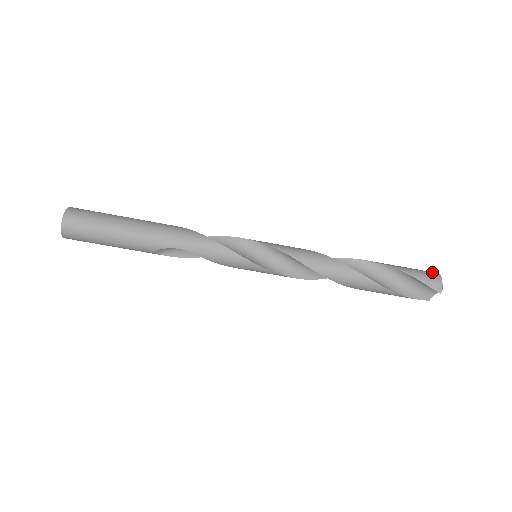
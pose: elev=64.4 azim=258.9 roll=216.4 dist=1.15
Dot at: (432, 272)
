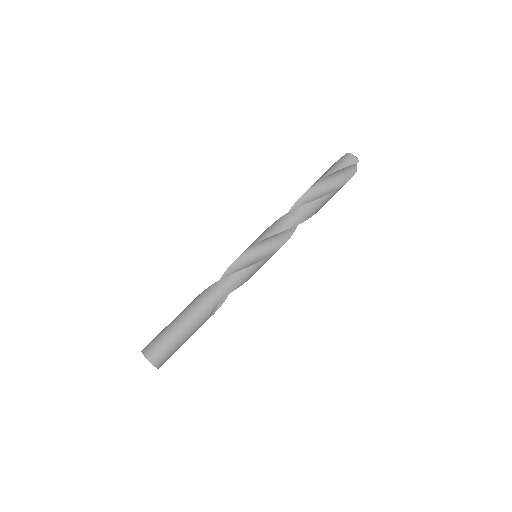
Dot at: (343, 156)
